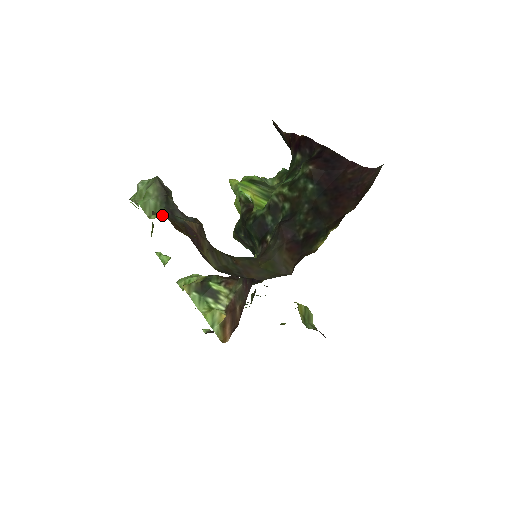
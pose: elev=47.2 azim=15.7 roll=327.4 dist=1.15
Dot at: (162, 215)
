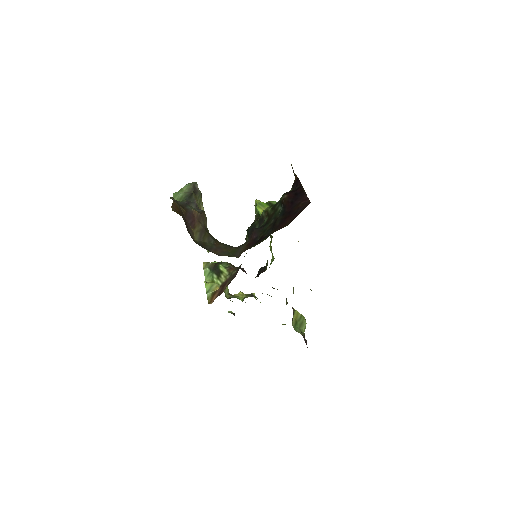
Dot at: (175, 200)
